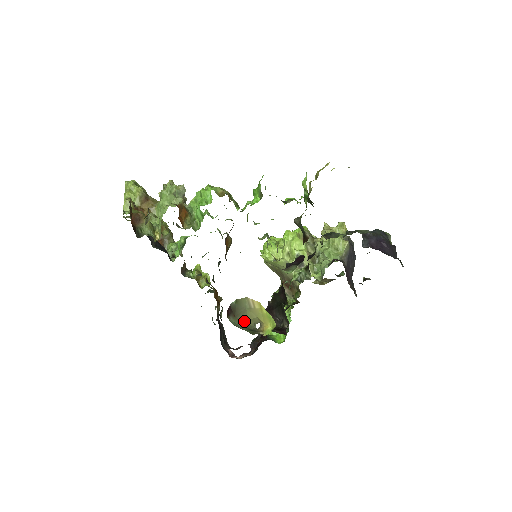
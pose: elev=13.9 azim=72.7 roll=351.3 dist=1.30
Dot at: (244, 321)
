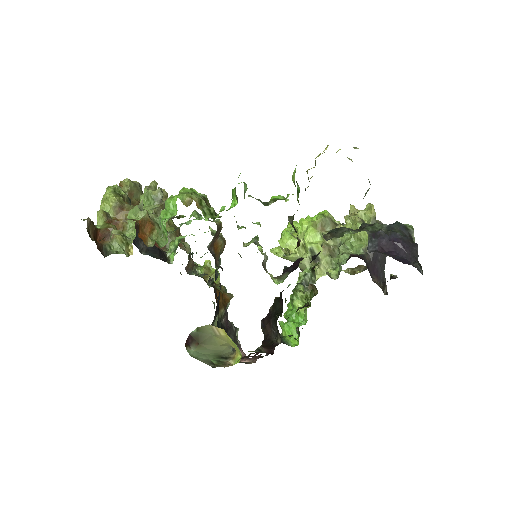
Dot at: (212, 347)
